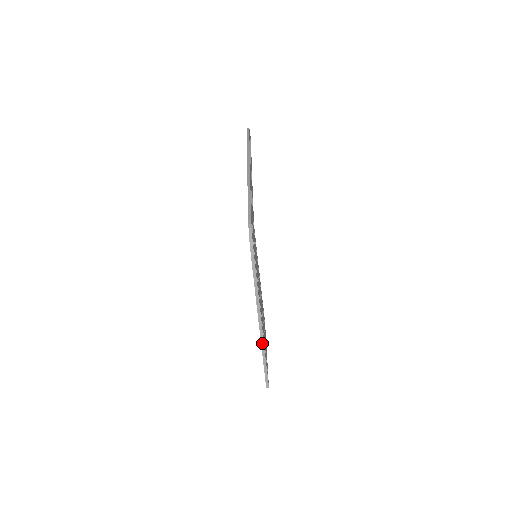
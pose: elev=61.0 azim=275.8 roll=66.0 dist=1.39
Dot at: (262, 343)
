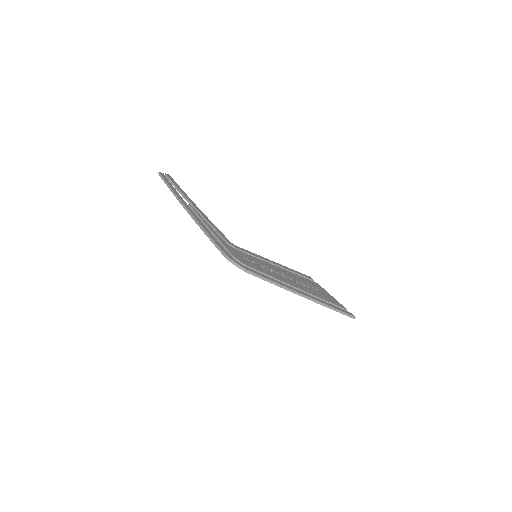
Dot at: (320, 303)
